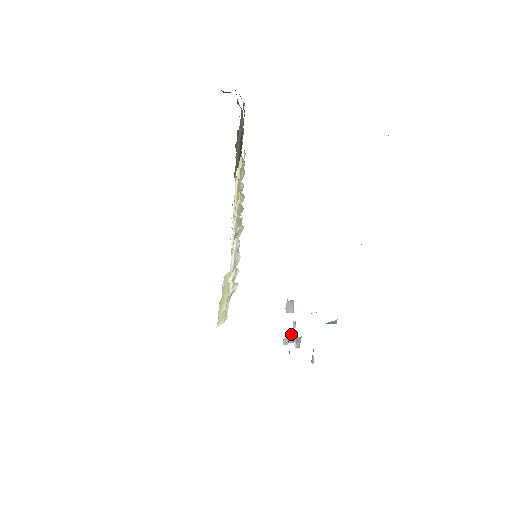
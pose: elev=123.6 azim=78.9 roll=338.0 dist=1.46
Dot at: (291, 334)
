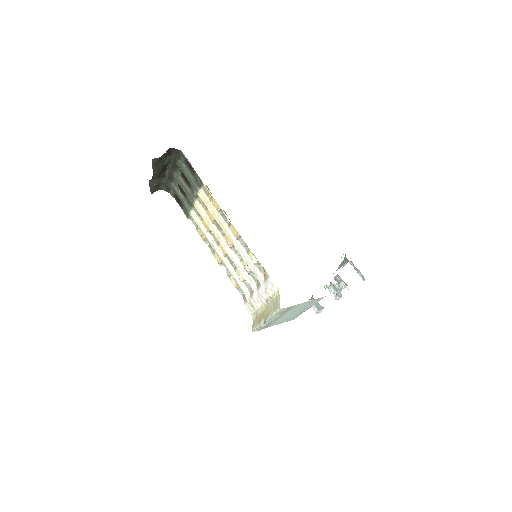
Dot at: occluded
